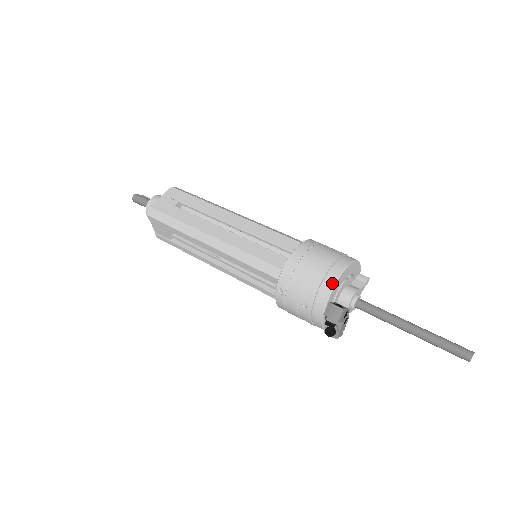
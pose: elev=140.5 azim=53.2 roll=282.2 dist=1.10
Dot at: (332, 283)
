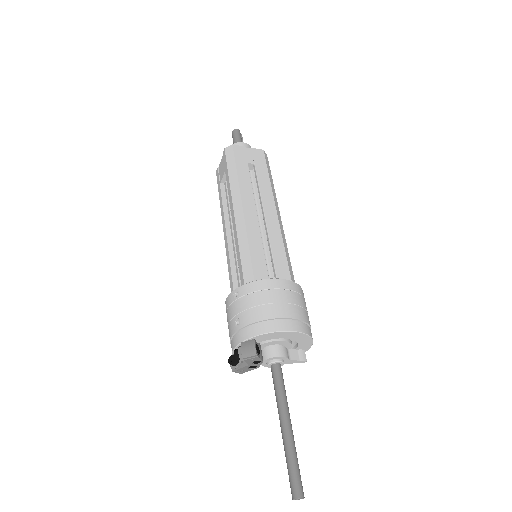
Dot at: (271, 329)
